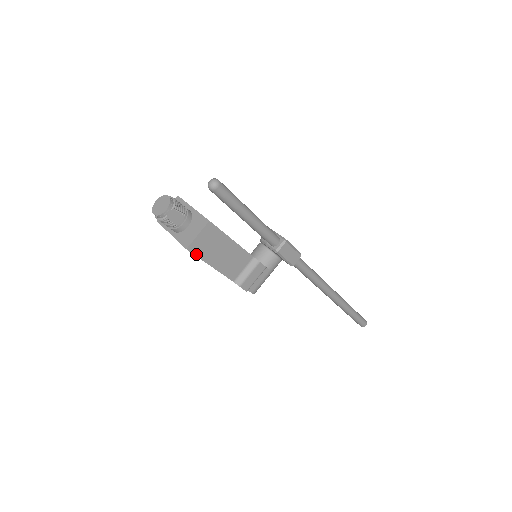
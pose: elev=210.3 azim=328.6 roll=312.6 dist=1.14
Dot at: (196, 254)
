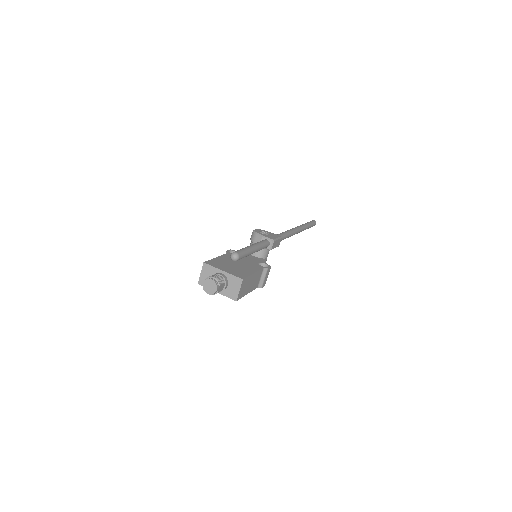
Dot at: (240, 298)
